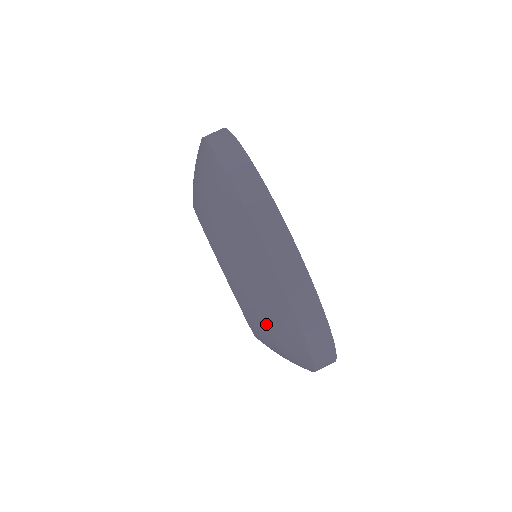
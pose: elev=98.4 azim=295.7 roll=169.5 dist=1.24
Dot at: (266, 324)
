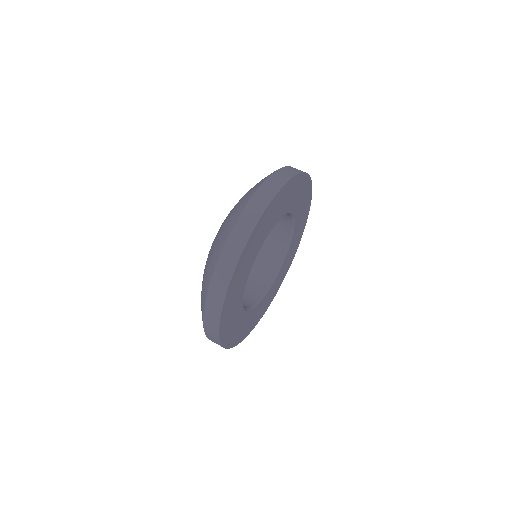
Dot at: (202, 284)
